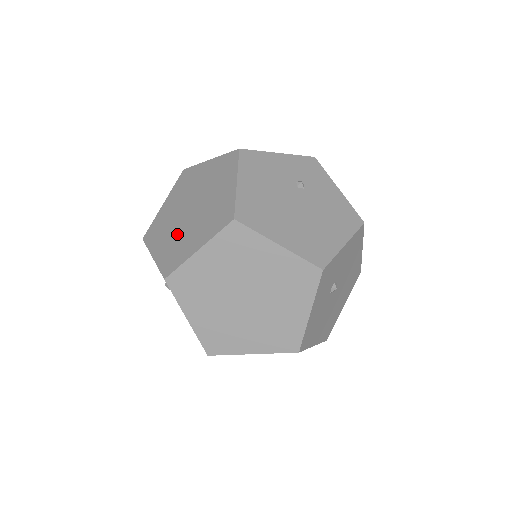
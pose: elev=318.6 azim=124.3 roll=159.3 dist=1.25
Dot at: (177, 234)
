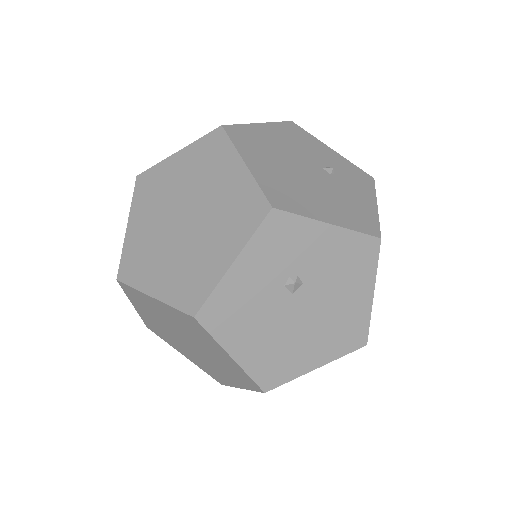
Dot at: occluded
